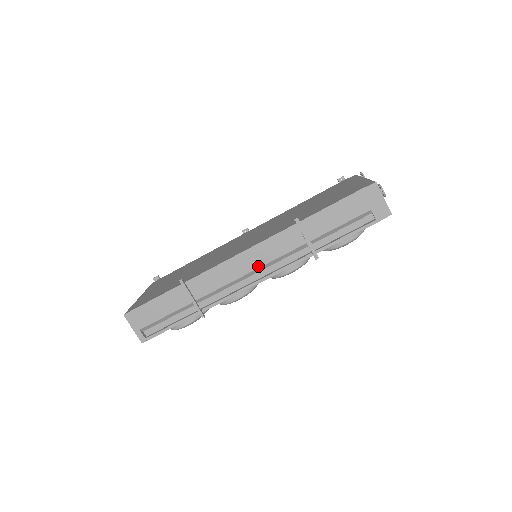
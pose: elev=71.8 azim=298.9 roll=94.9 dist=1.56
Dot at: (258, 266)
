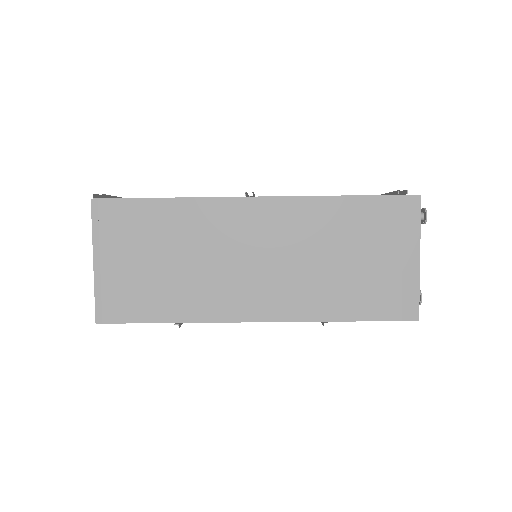
Dot at: occluded
